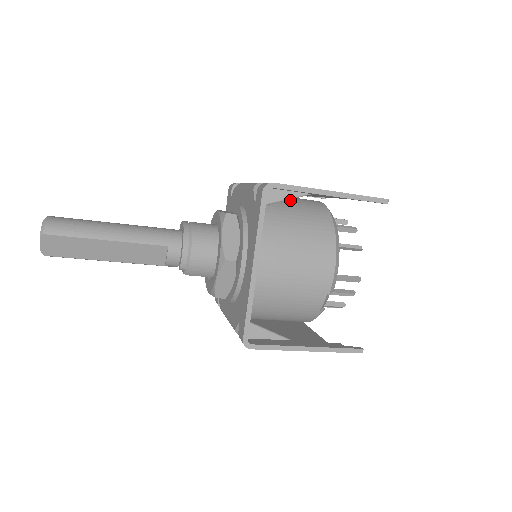
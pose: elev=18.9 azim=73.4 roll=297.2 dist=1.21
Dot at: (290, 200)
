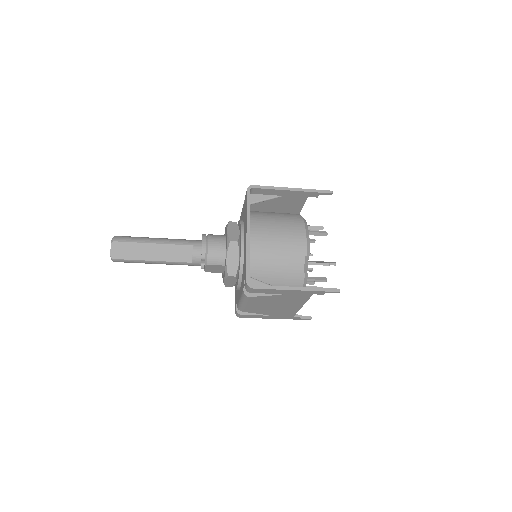
Dot at: occluded
